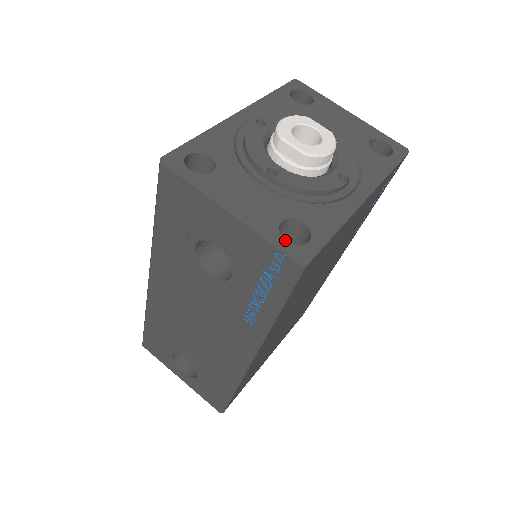
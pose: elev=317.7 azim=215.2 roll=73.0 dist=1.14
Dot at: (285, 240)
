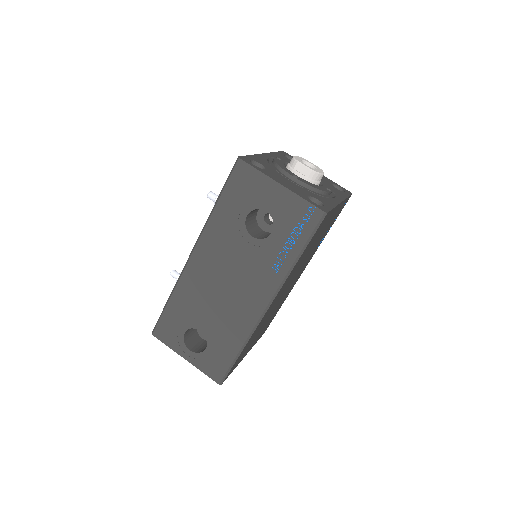
Dot at: (313, 202)
